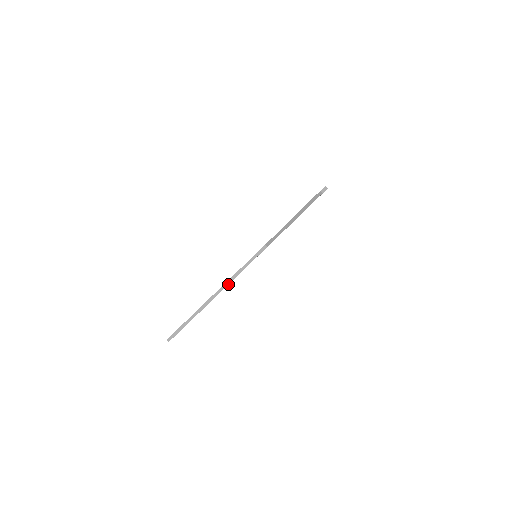
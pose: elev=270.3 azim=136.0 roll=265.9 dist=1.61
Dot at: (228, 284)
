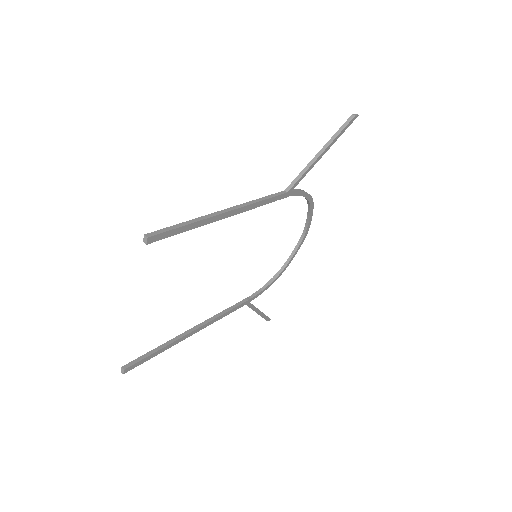
Dot at: (204, 324)
